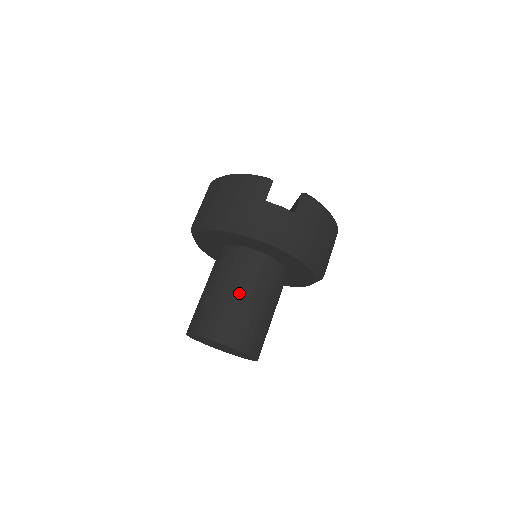
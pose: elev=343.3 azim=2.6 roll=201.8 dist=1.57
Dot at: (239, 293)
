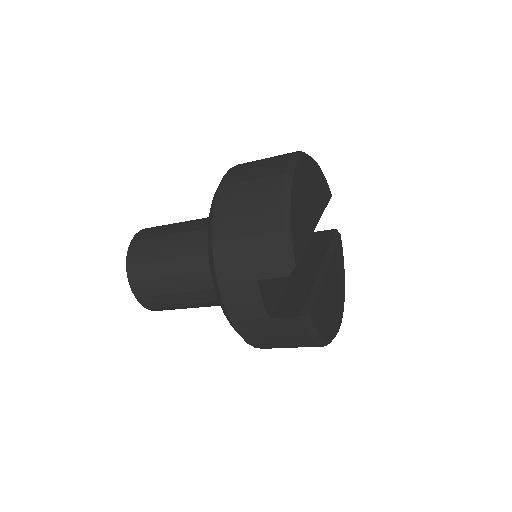
Dot at: (179, 278)
